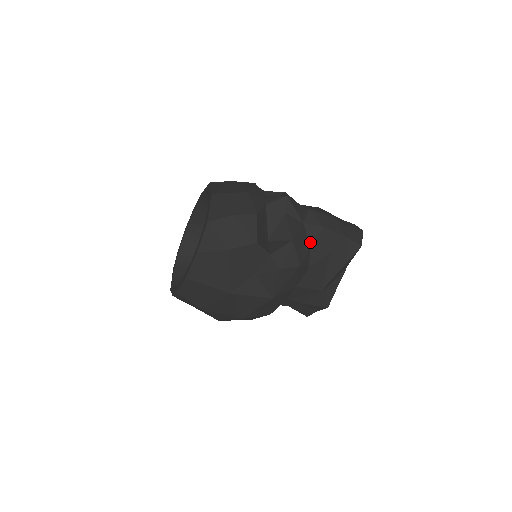
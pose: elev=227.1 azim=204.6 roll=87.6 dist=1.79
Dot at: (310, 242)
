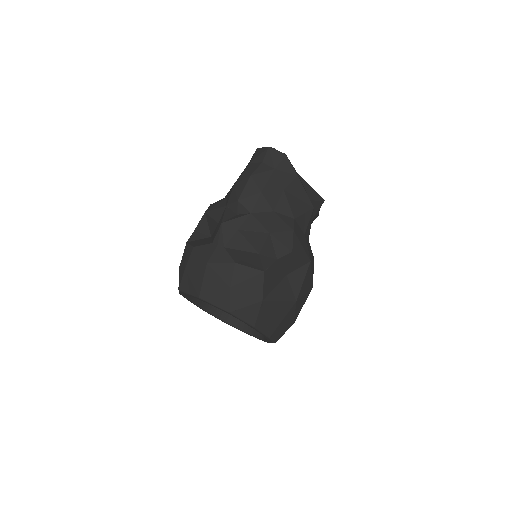
Dot at: (271, 211)
